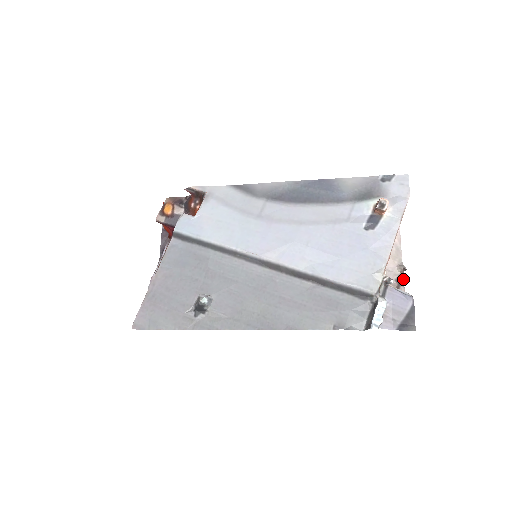
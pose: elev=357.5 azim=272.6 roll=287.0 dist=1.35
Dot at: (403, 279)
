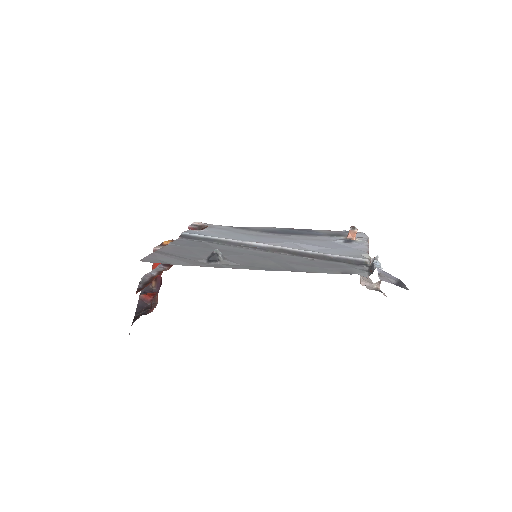
Dot at: (381, 291)
